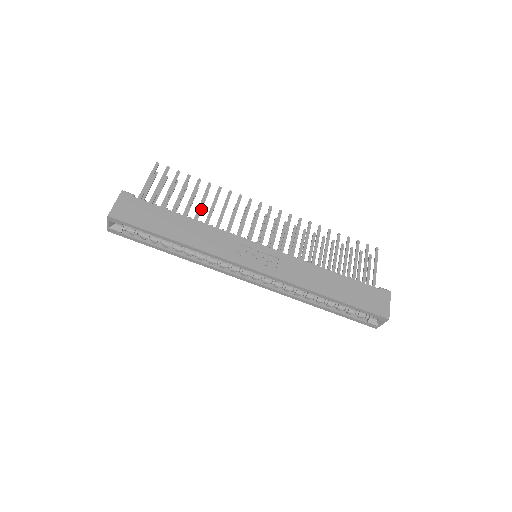
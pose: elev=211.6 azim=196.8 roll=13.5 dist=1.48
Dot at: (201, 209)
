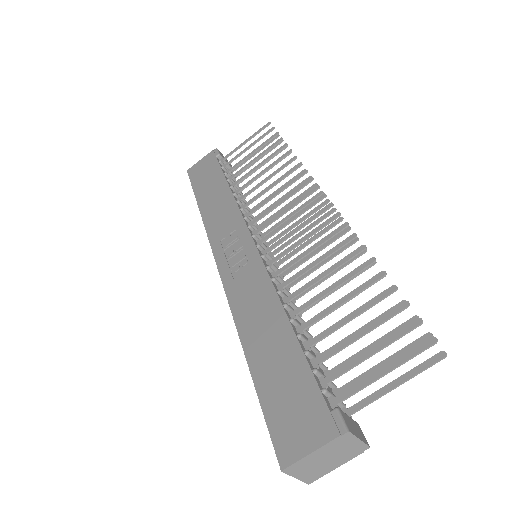
Dot at: occluded
